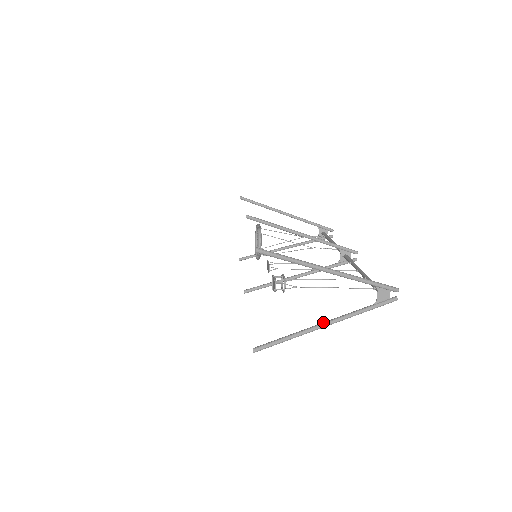
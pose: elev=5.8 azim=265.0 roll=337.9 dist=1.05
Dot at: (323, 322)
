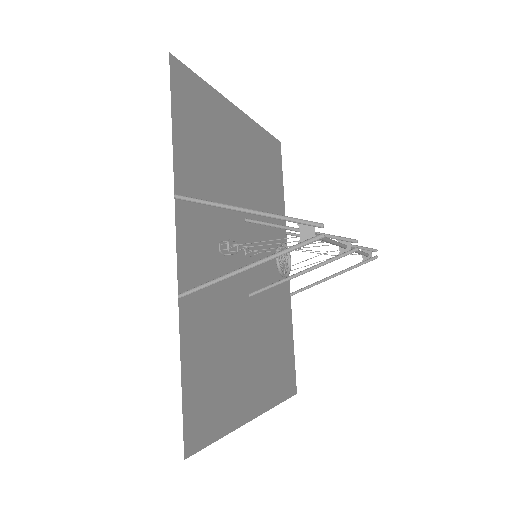
Dot at: (246, 266)
